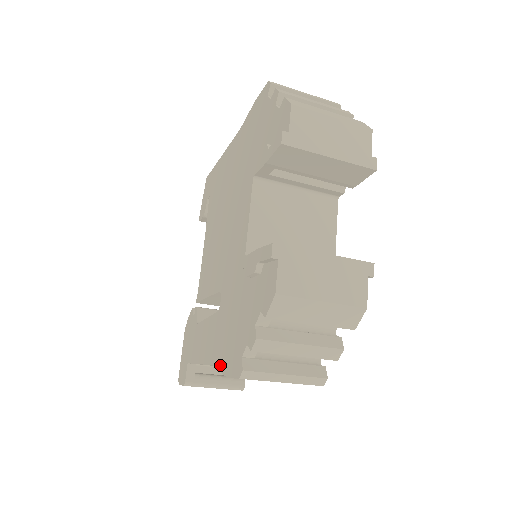
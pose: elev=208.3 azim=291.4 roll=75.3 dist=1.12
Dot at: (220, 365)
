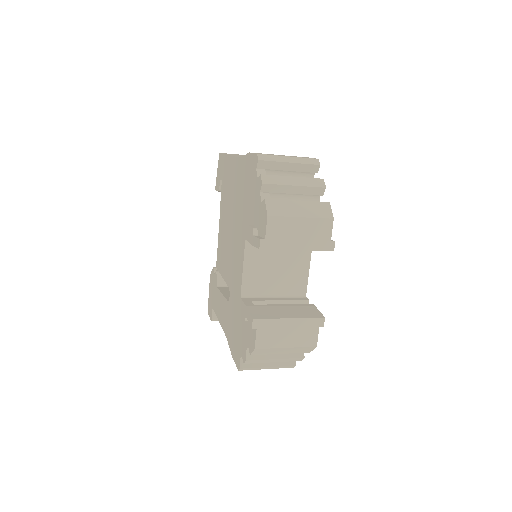
Dot at: (230, 344)
